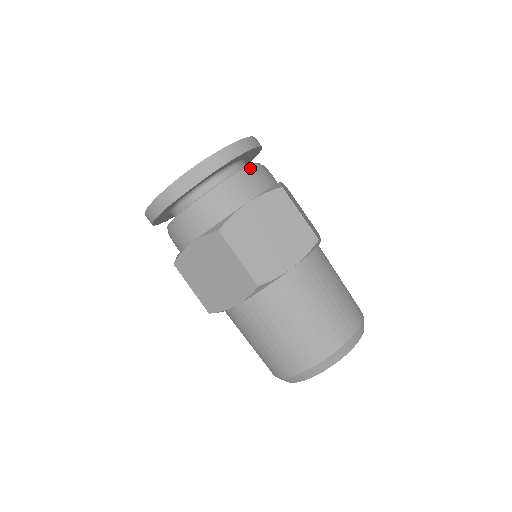
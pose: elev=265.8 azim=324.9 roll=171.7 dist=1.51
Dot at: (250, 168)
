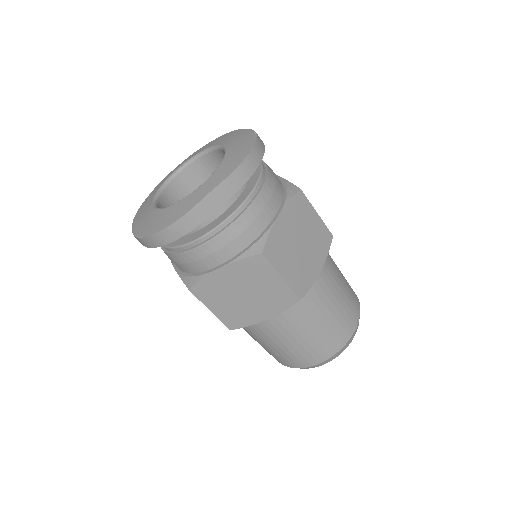
Dot at: (264, 171)
